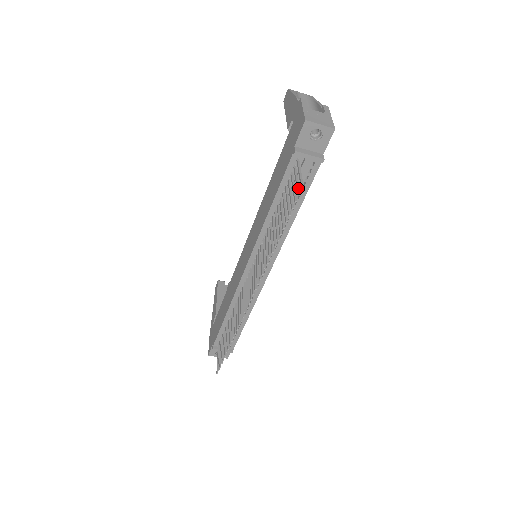
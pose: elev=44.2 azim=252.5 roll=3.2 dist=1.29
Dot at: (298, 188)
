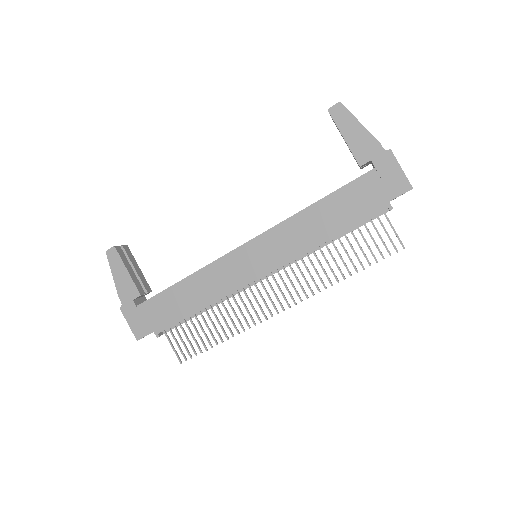
Dot at: occluded
